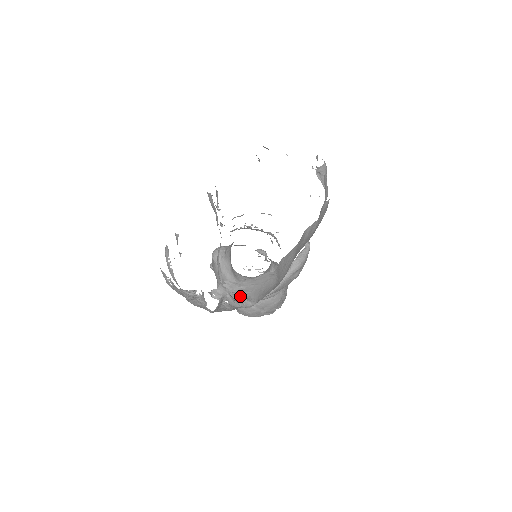
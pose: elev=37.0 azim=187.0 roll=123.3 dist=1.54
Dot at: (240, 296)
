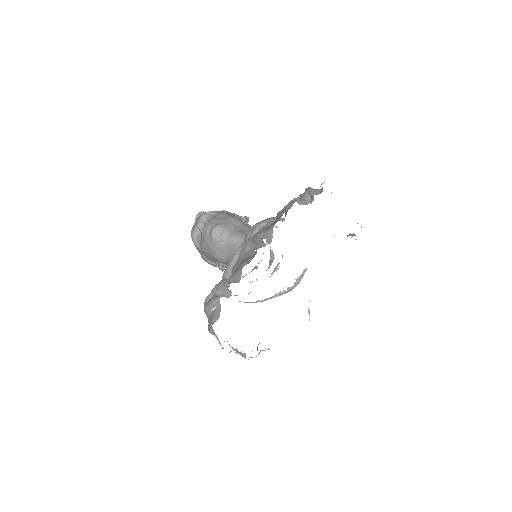
Dot at: occluded
